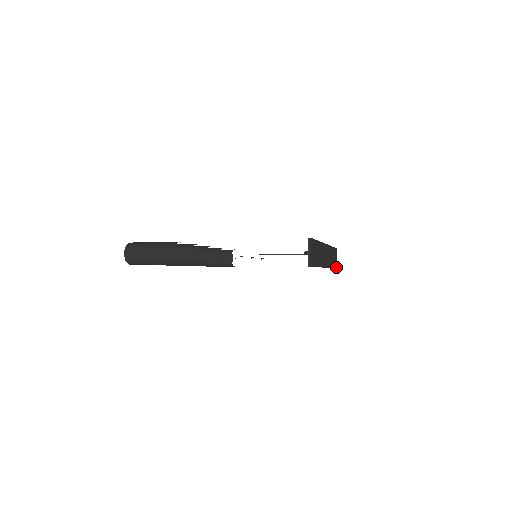
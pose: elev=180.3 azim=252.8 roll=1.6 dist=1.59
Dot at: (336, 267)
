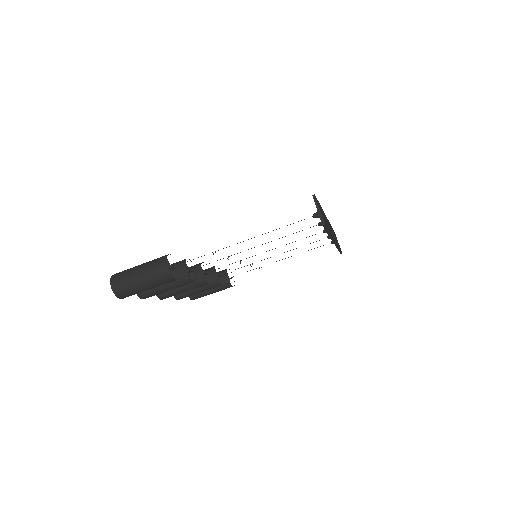
Dot at: occluded
